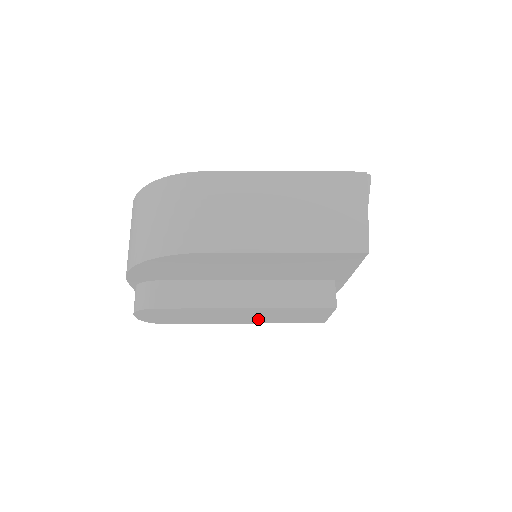
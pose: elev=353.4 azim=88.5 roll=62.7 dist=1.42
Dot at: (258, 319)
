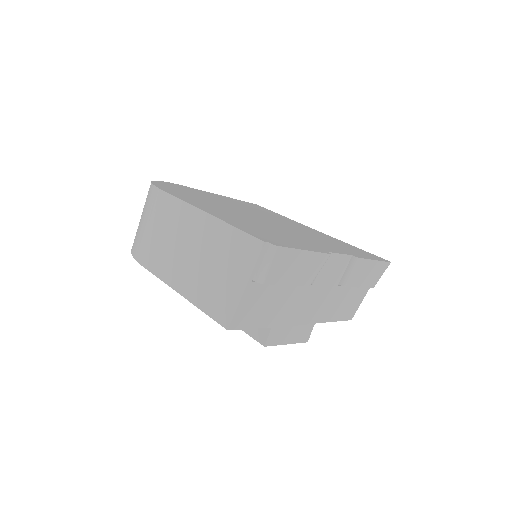
Dot at: occluded
